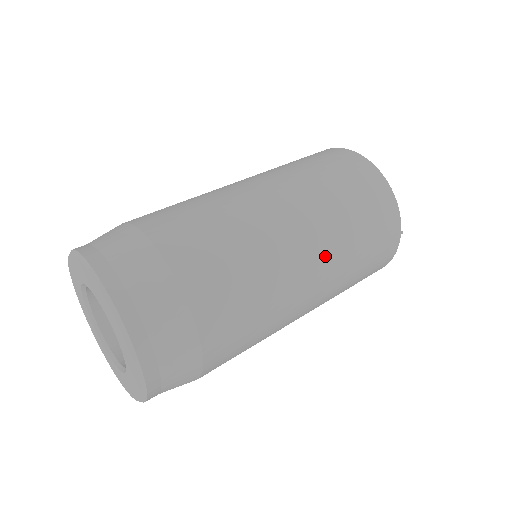
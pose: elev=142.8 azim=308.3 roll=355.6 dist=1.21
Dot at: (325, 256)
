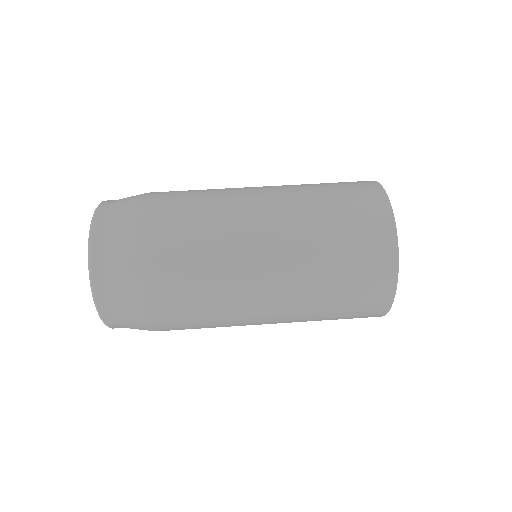
Dot at: (284, 322)
